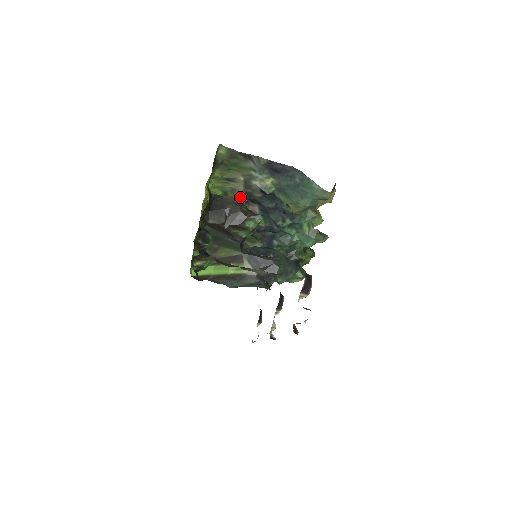
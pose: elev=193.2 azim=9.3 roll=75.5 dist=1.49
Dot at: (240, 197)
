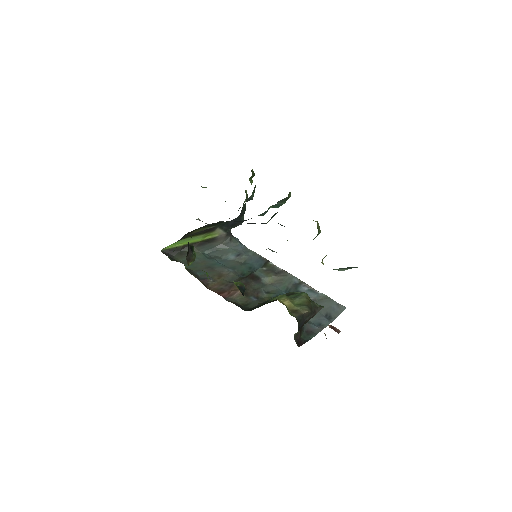
Dot at: occluded
